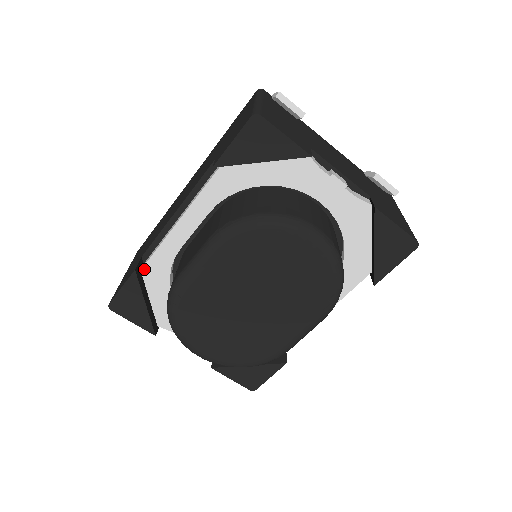
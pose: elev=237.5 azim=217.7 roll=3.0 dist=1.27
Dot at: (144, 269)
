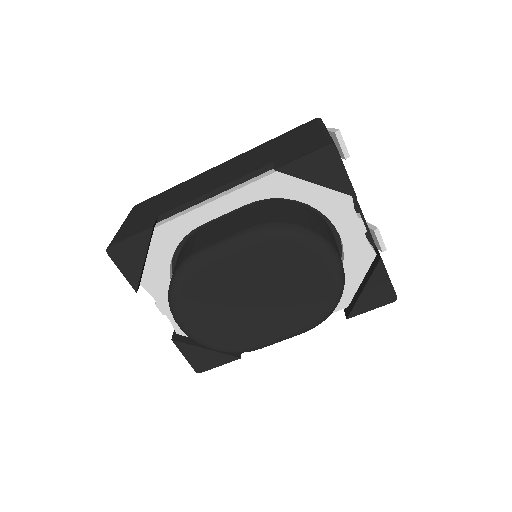
Dot at: (158, 228)
